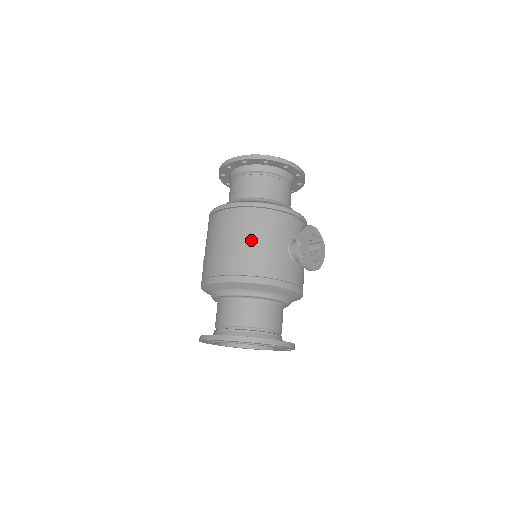
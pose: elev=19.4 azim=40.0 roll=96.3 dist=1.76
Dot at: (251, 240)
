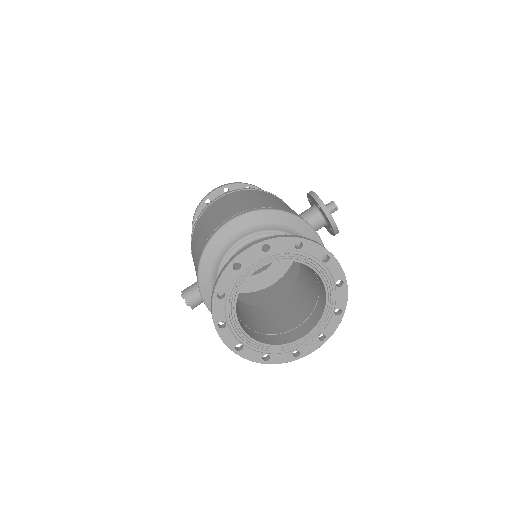
Dot at: (260, 197)
